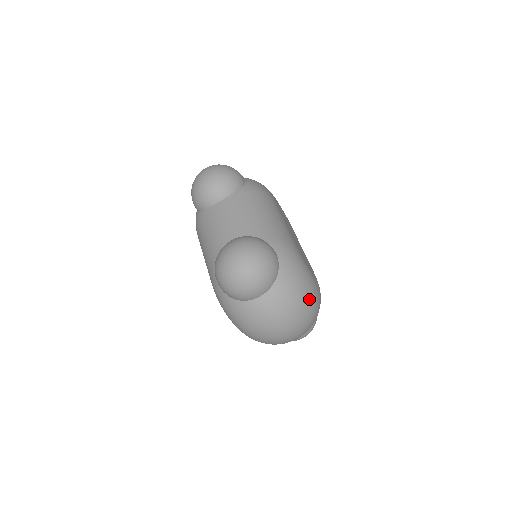
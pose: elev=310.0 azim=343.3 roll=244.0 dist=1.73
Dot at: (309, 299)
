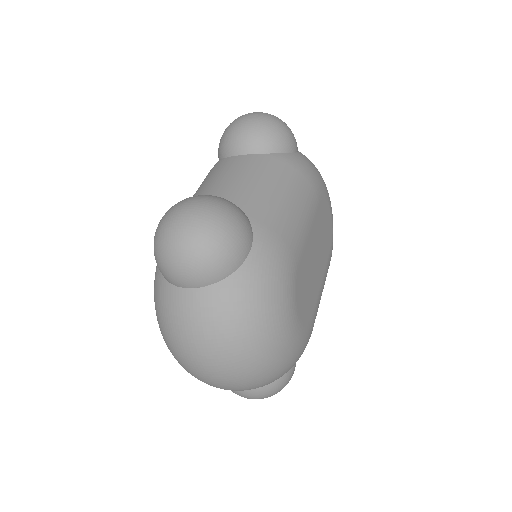
Dot at: (263, 340)
